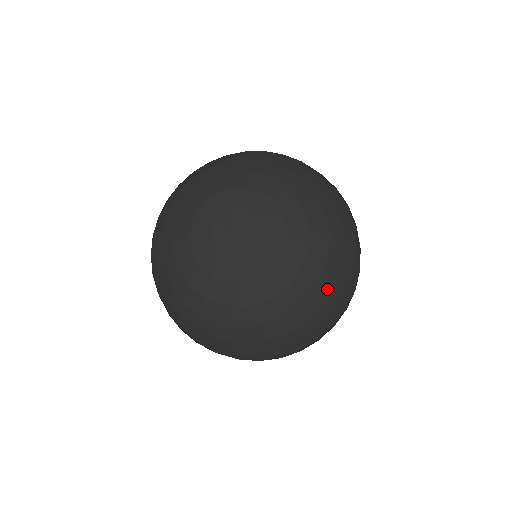
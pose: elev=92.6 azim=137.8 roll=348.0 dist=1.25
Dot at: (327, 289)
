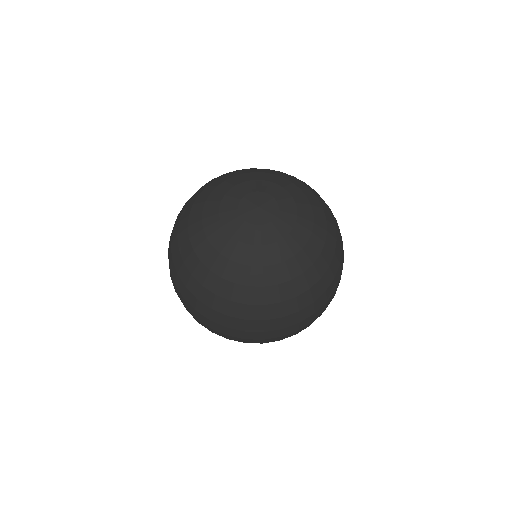
Dot at: (265, 298)
